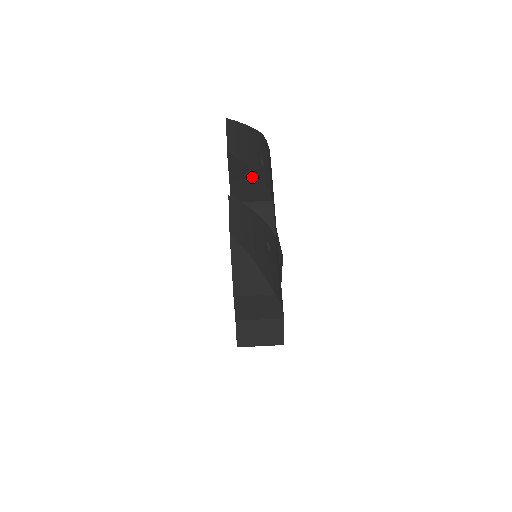
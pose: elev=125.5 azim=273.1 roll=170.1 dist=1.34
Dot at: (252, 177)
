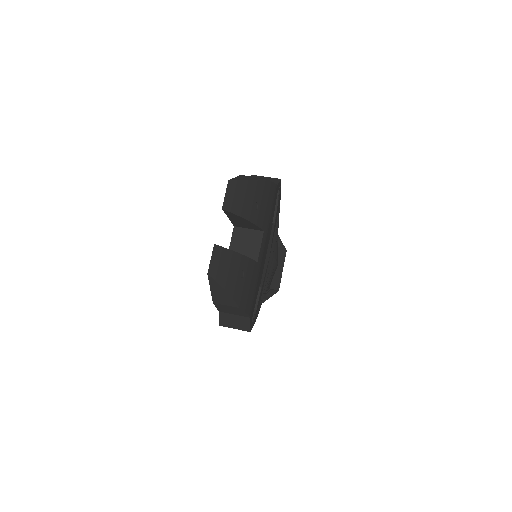
Dot at: (244, 220)
